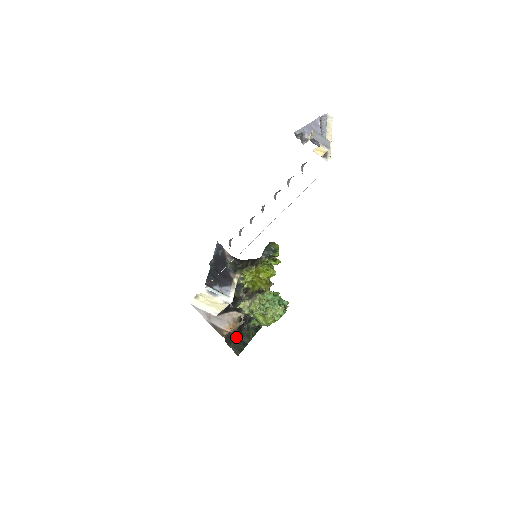
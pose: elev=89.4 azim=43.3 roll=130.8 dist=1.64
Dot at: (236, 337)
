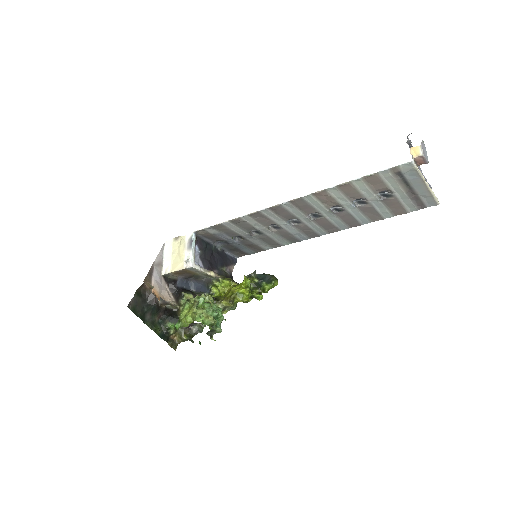
Dot at: (148, 304)
